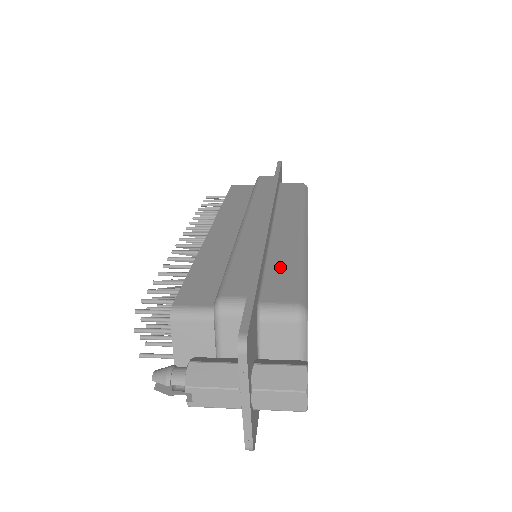
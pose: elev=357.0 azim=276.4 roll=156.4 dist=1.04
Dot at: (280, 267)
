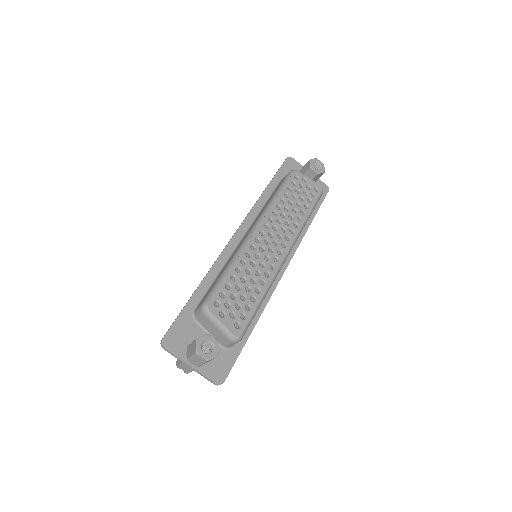
Dot at: (218, 277)
